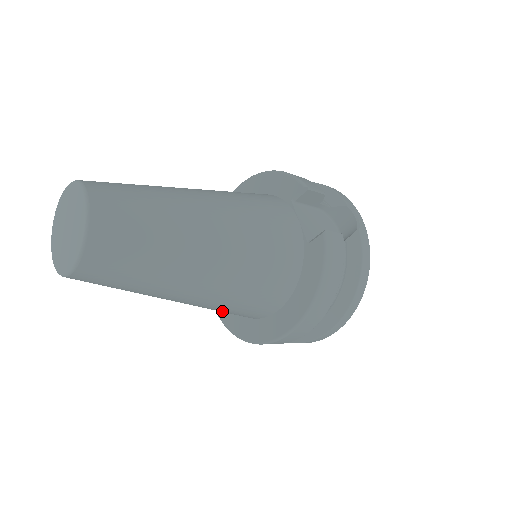
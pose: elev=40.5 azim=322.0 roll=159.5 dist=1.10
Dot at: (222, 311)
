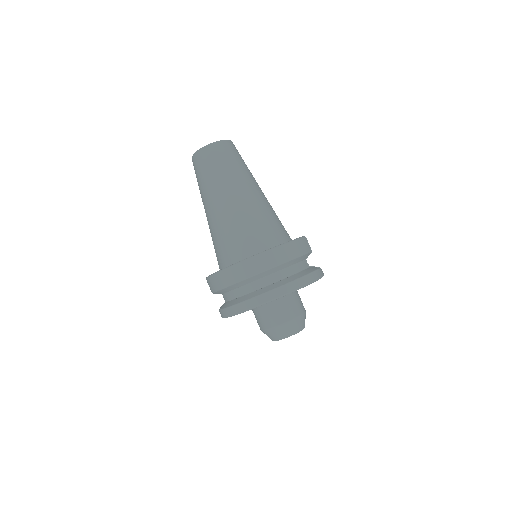
Dot at: (226, 238)
